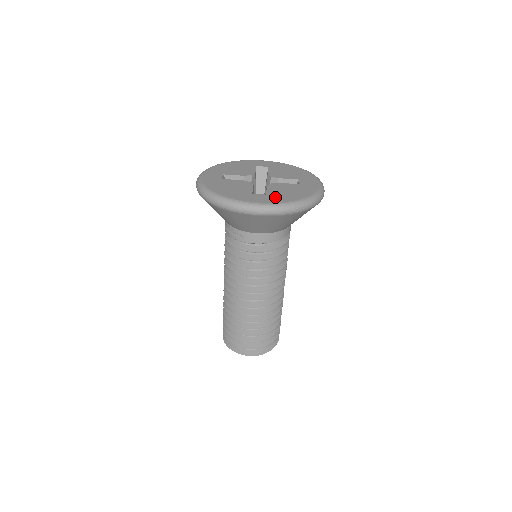
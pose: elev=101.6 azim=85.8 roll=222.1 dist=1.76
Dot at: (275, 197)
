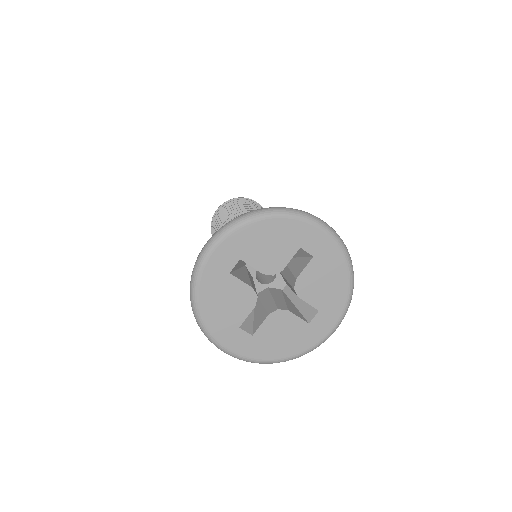
Dot at: (330, 306)
